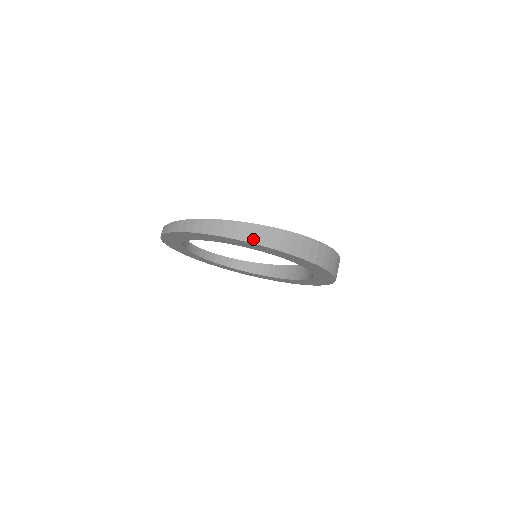
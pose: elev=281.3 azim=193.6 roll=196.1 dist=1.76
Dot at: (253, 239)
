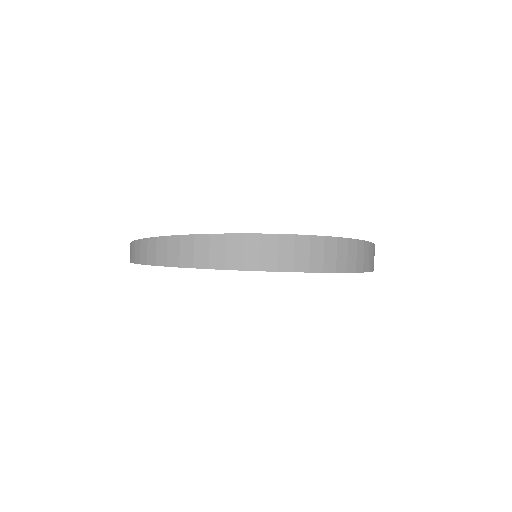
Dot at: (144, 259)
